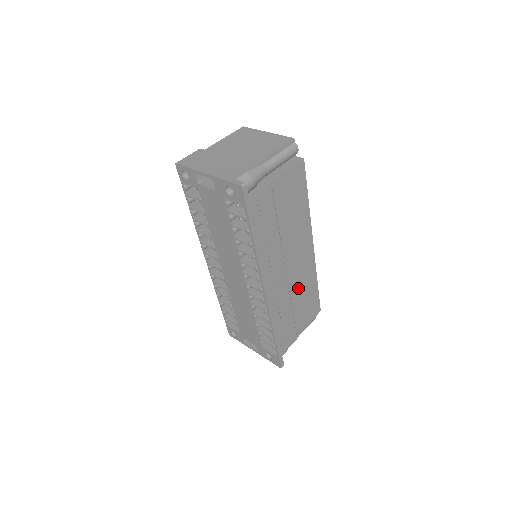
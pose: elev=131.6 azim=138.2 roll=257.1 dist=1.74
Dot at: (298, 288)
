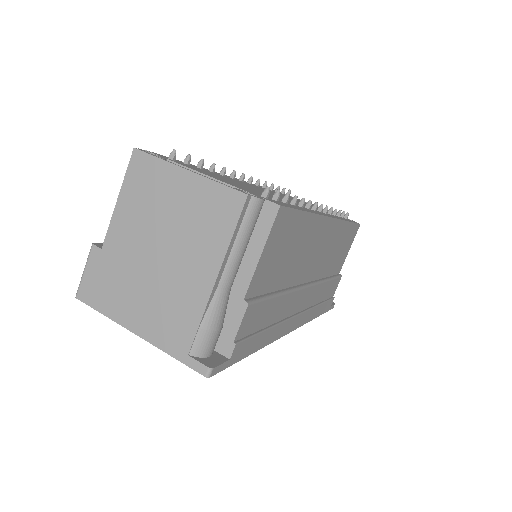
Dot at: (328, 260)
